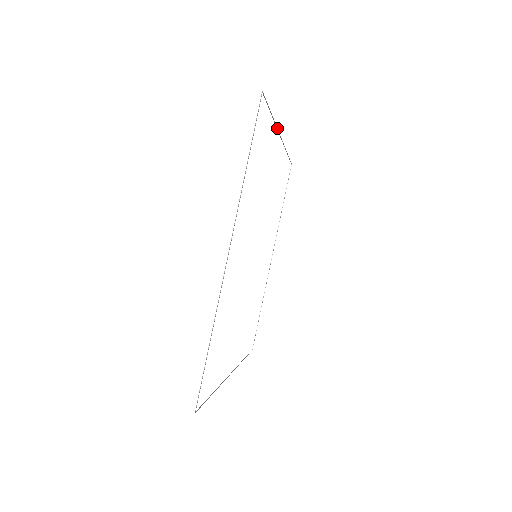
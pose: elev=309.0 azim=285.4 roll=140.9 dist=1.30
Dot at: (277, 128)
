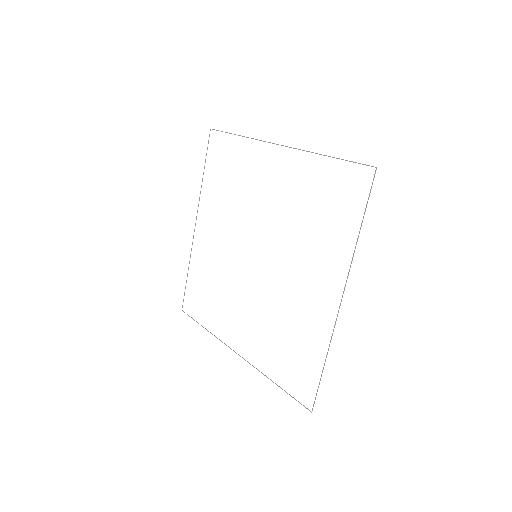
Dot at: occluded
